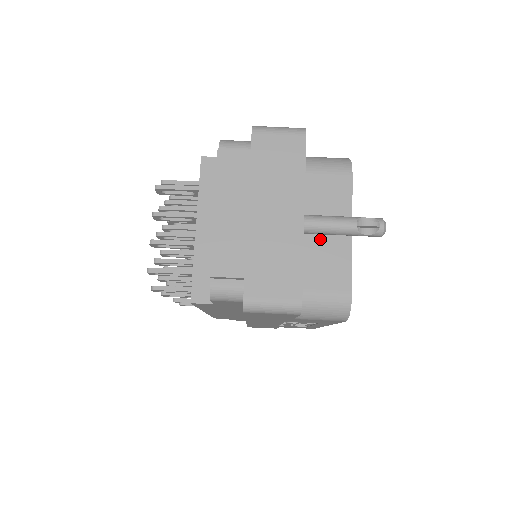
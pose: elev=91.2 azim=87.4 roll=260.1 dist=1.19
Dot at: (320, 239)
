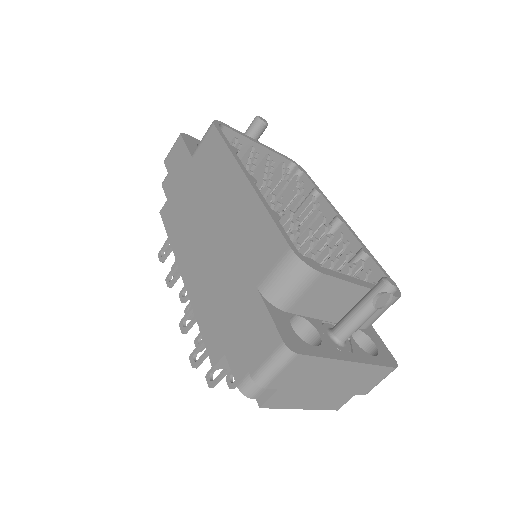
Dot at: (347, 309)
